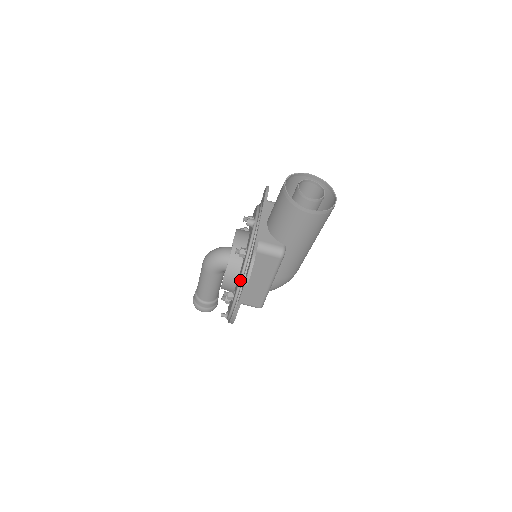
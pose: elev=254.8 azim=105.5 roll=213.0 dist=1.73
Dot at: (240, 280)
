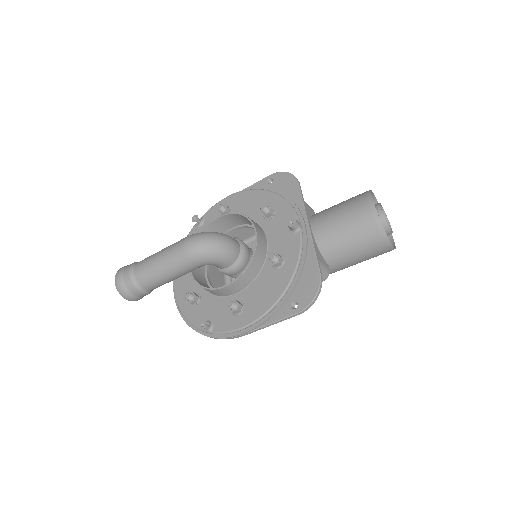
Dot at: (279, 300)
